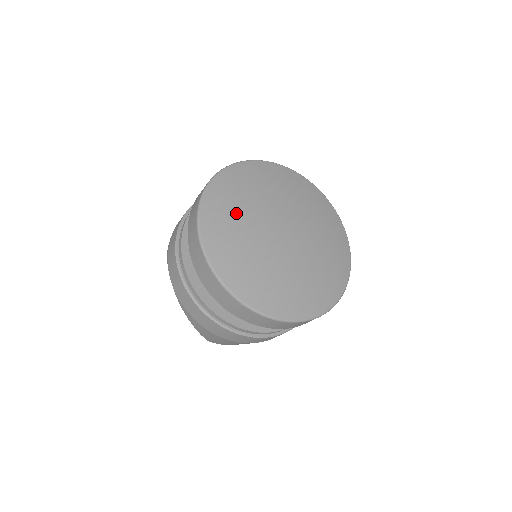
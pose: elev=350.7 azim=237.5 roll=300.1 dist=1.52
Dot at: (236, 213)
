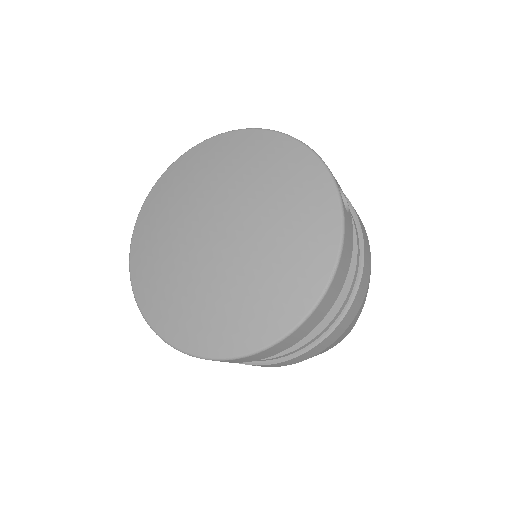
Dot at: (162, 227)
